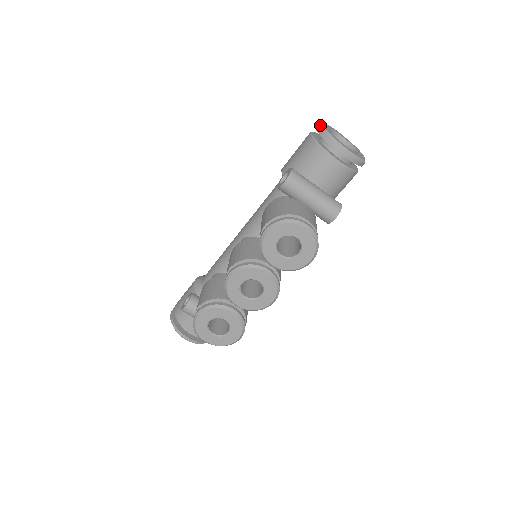
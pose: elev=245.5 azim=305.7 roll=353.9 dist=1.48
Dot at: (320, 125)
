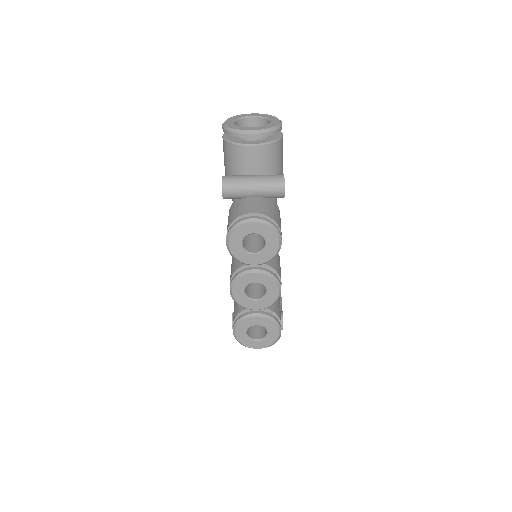
Dot at: (223, 125)
